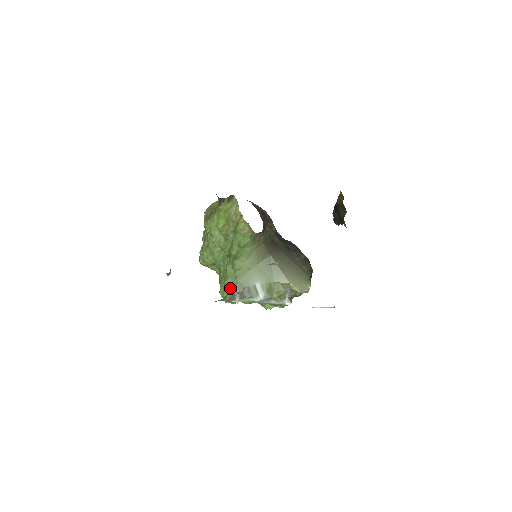
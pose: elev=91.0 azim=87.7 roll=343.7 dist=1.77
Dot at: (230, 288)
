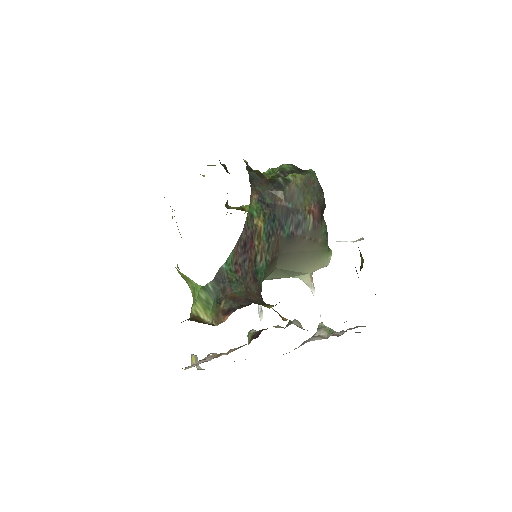
Dot at: occluded
